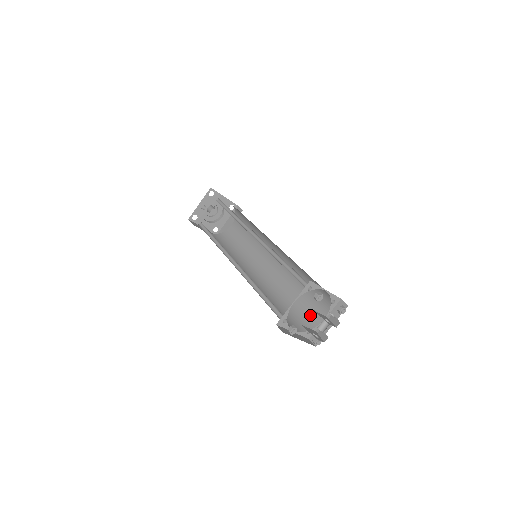
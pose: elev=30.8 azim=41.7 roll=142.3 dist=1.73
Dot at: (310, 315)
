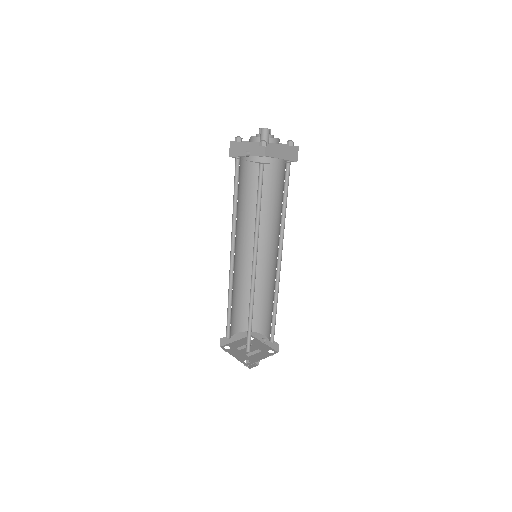
Dot at: (261, 323)
